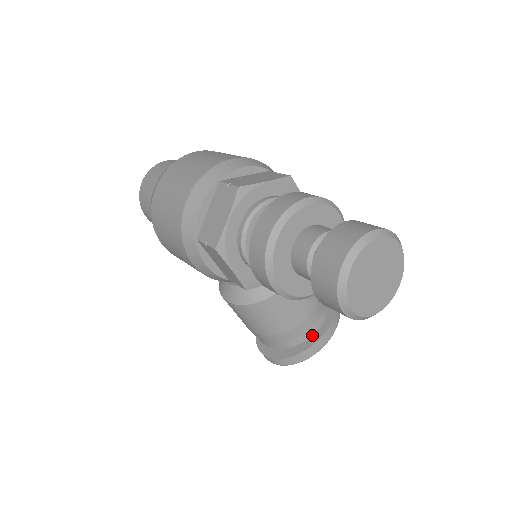
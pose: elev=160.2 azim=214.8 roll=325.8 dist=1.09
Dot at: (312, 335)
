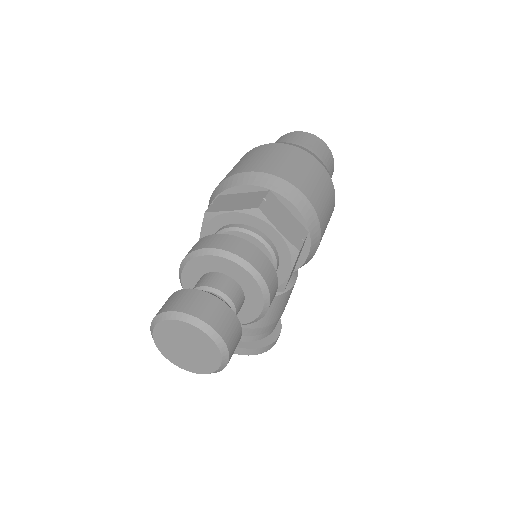
Dot at: occluded
